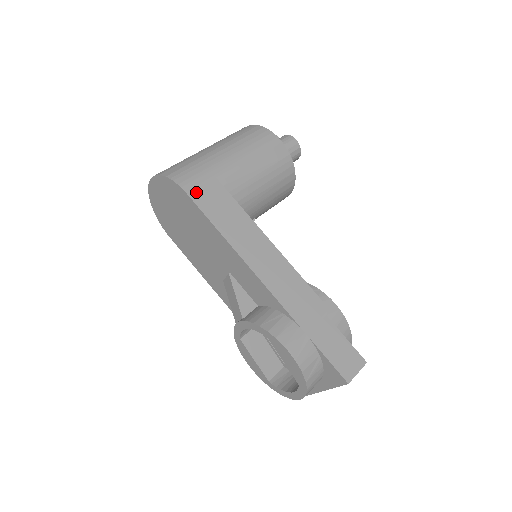
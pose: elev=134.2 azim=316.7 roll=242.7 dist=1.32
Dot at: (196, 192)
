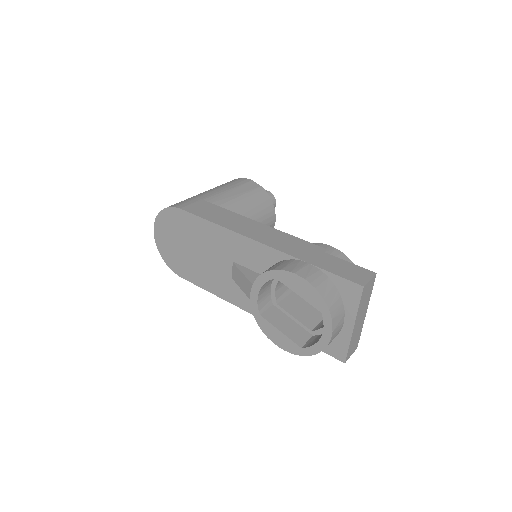
Dot at: (188, 207)
